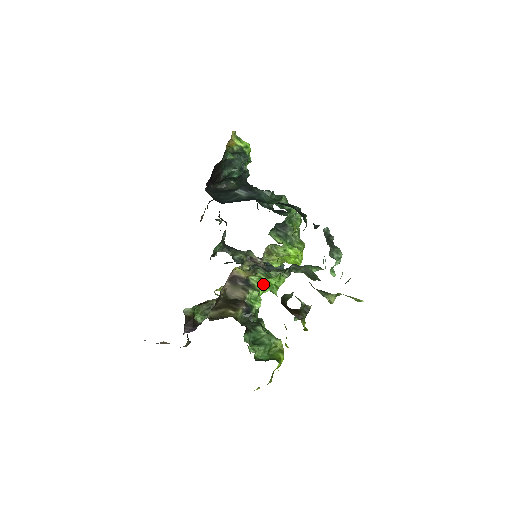
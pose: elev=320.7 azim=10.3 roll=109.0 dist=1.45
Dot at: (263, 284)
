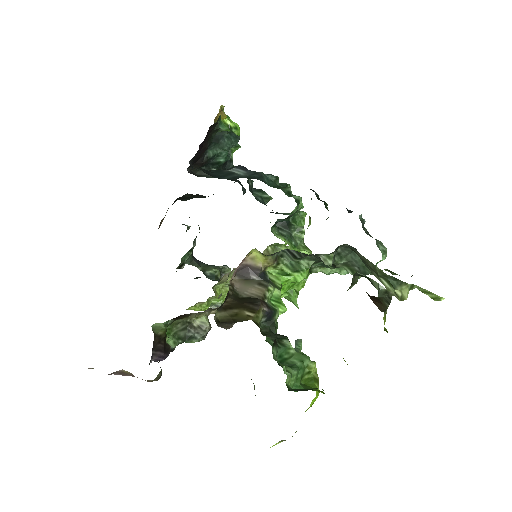
Dot at: (284, 282)
